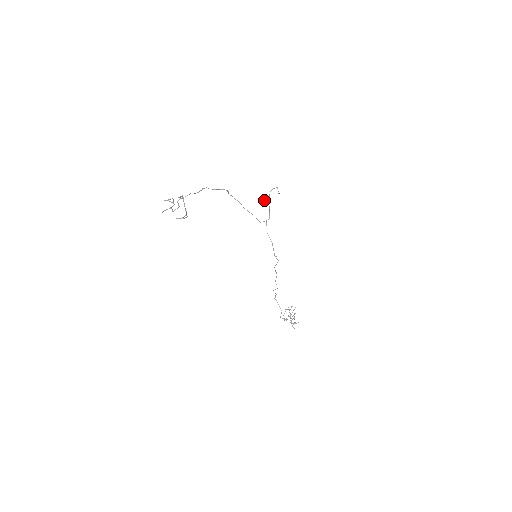
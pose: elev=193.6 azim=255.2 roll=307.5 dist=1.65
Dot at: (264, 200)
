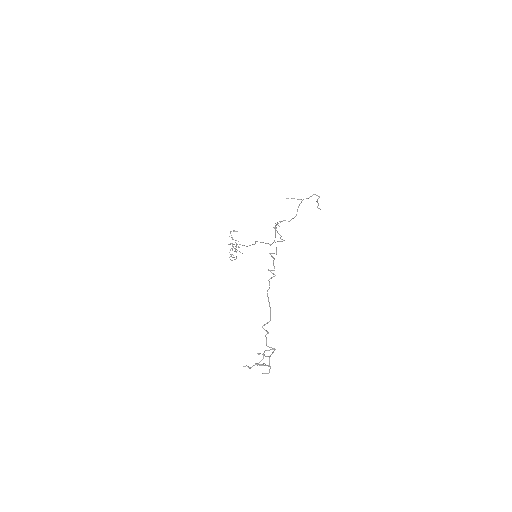
Dot at: (294, 198)
